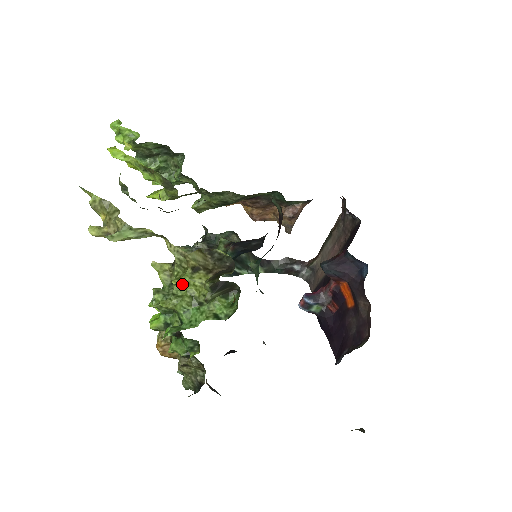
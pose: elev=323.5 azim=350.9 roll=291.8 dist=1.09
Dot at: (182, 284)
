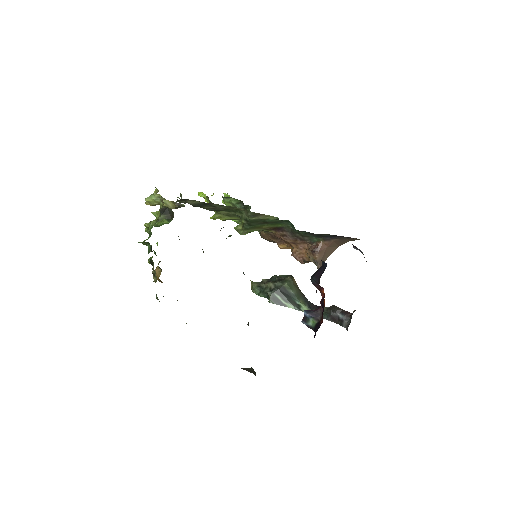
Dot at: (156, 214)
